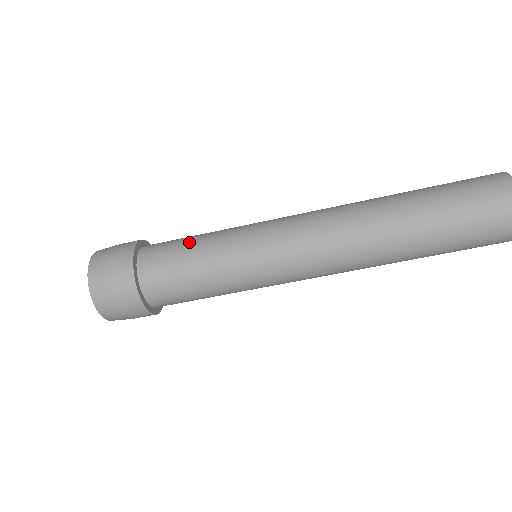
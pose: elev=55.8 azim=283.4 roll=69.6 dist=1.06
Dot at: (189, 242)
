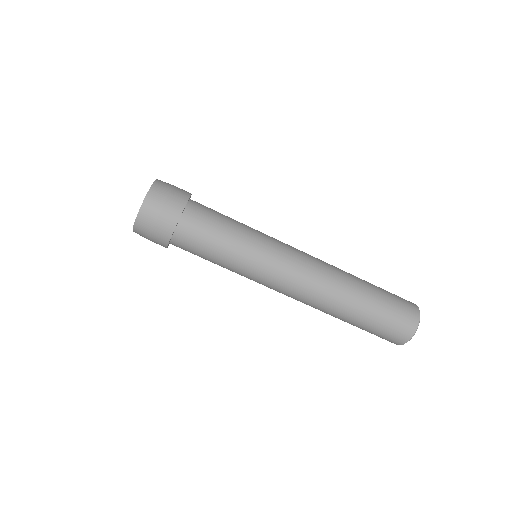
Dot at: (224, 223)
